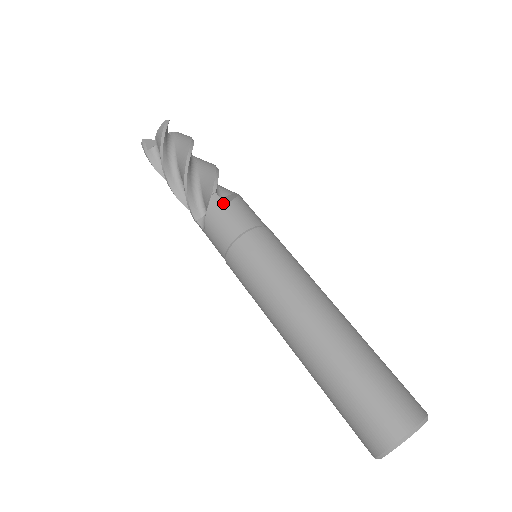
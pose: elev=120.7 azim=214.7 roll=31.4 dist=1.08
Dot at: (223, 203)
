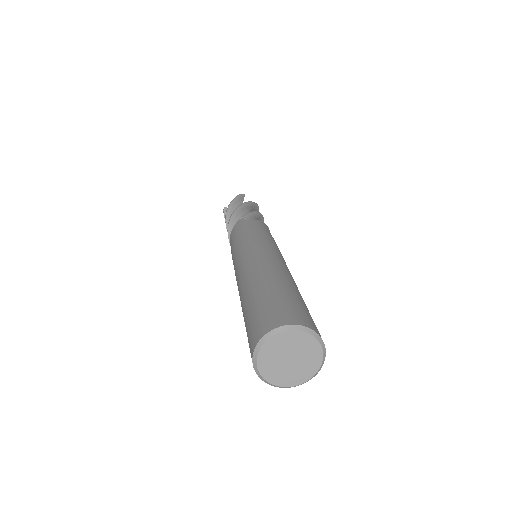
Dot at: (244, 221)
